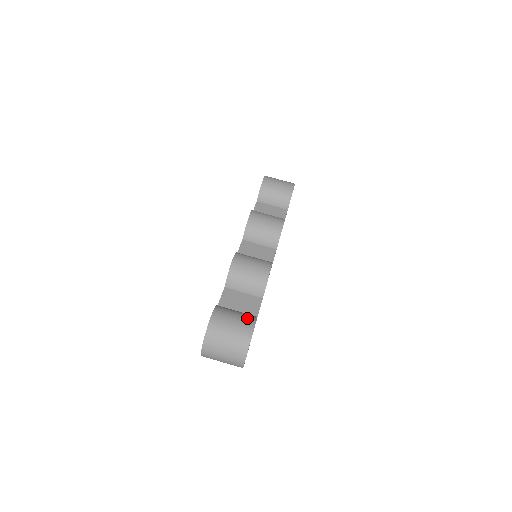
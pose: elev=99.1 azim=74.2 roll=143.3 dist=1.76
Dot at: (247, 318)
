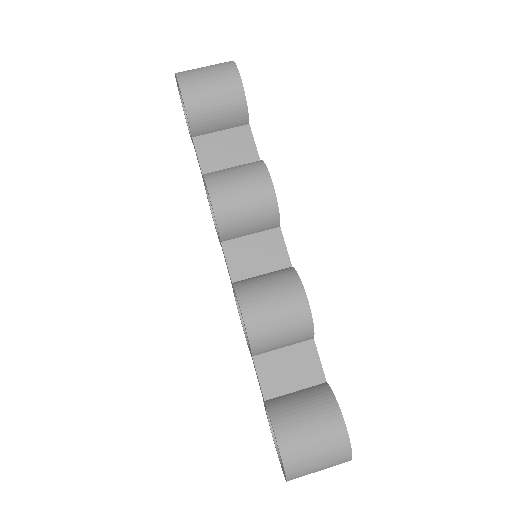
Dot at: (327, 416)
